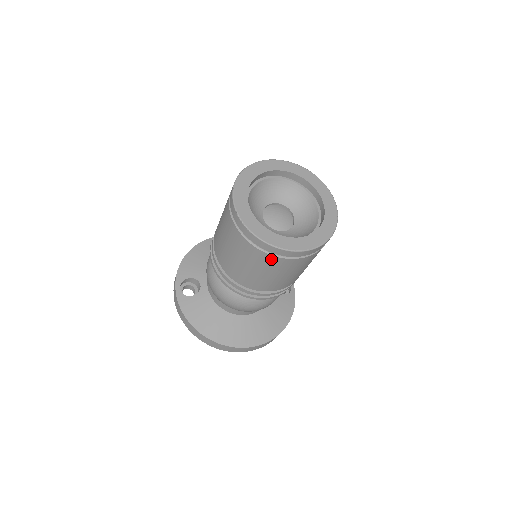
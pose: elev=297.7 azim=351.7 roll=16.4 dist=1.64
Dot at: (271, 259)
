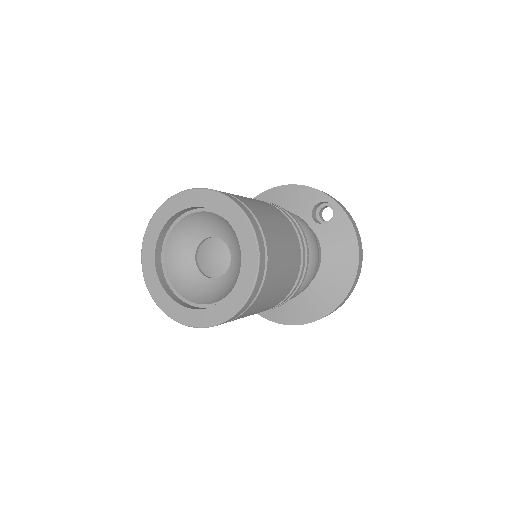
Dot at: (238, 318)
